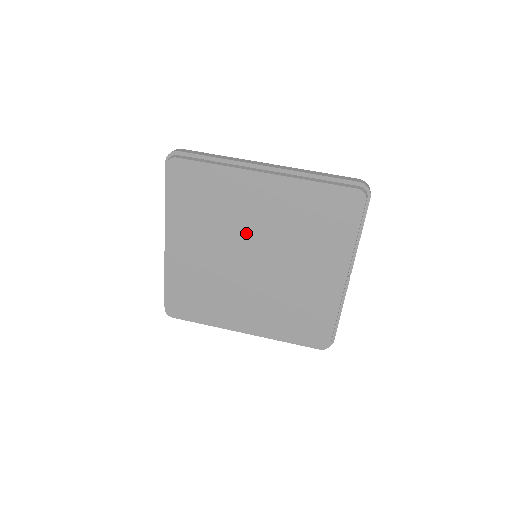
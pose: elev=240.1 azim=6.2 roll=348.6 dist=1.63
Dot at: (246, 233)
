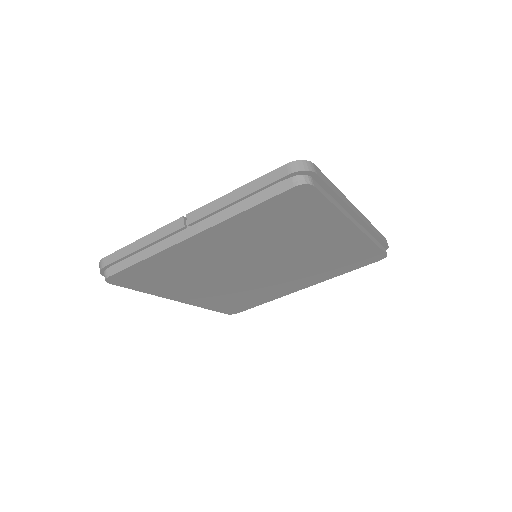
Dot at: (282, 252)
